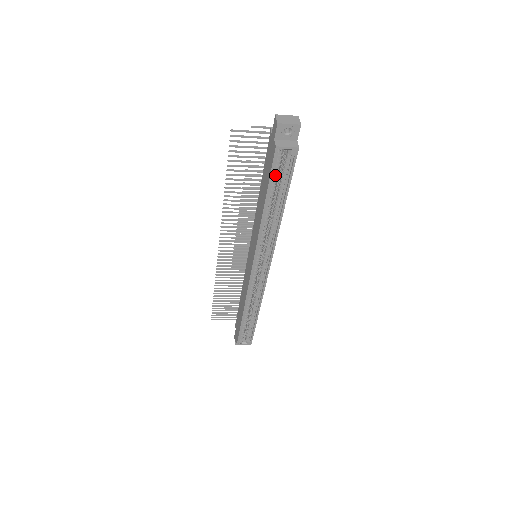
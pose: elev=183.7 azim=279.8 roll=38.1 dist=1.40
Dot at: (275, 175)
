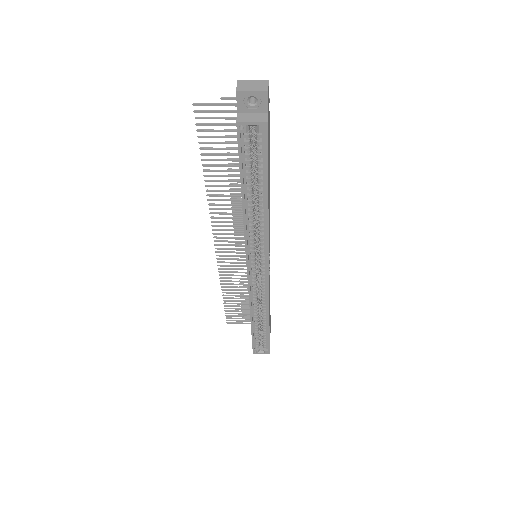
Dot at: (247, 159)
